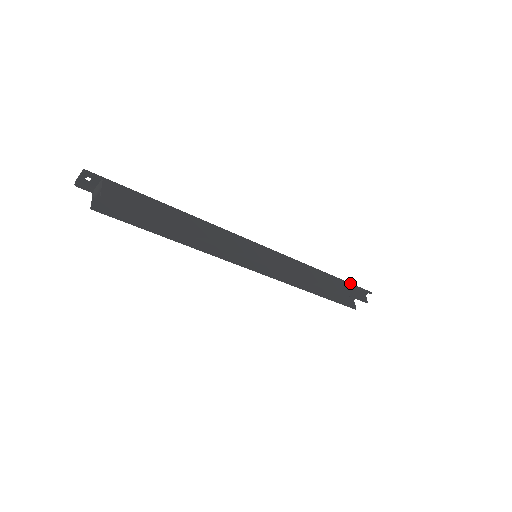
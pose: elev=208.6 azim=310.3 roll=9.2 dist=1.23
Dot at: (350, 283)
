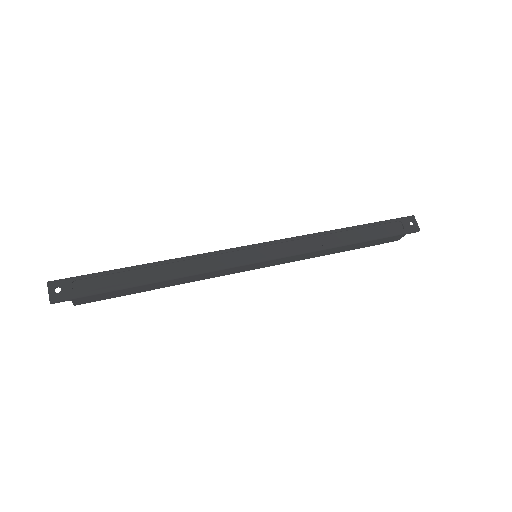
Dot at: (387, 237)
